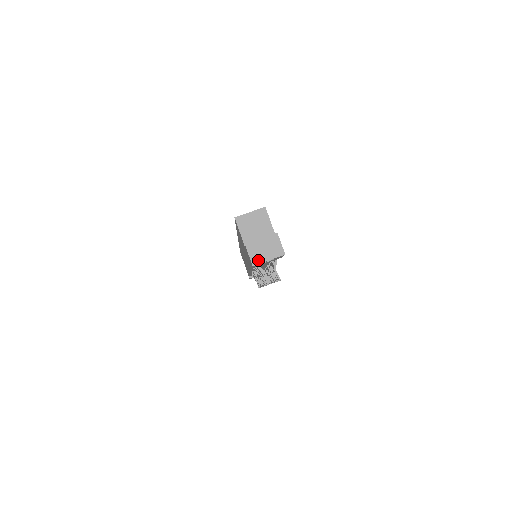
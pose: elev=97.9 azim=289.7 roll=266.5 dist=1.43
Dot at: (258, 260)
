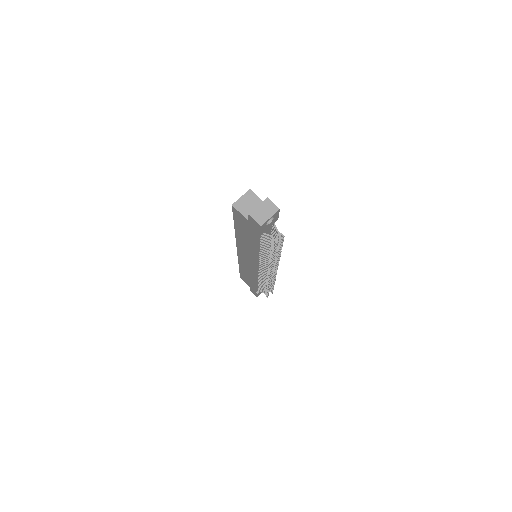
Dot at: (263, 221)
